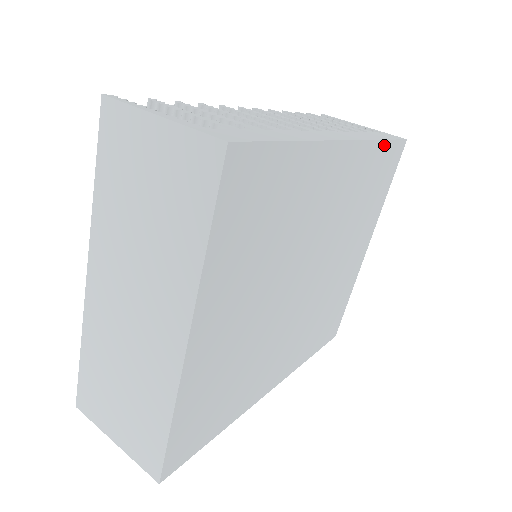
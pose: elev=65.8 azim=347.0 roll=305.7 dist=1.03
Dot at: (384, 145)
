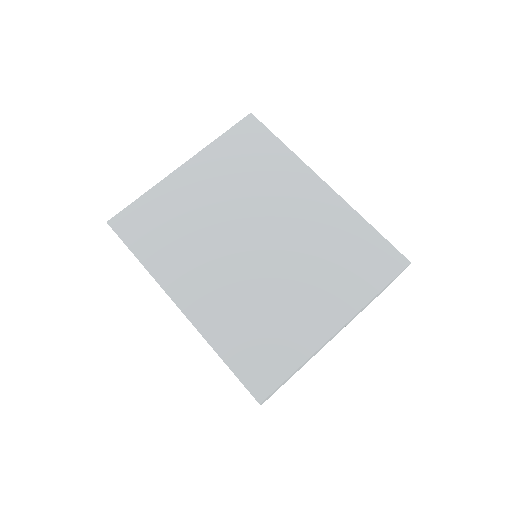
Dot at: (370, 230)
